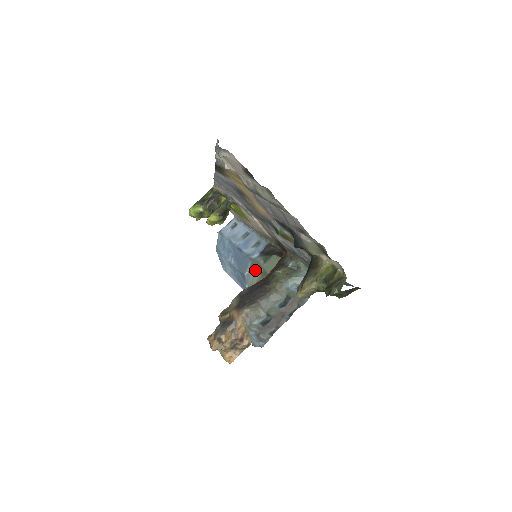
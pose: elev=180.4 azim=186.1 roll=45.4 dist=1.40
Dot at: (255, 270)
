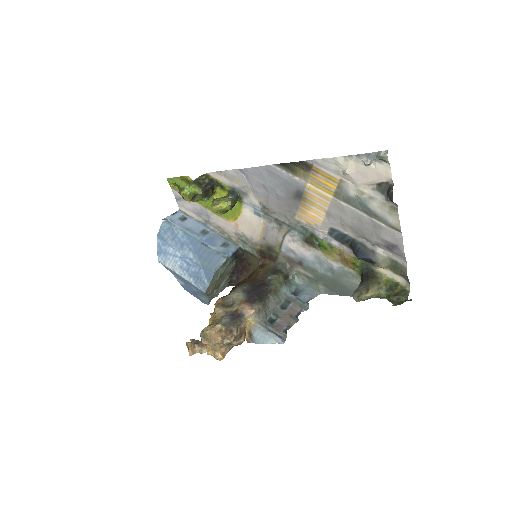
Dot at: (219, 270)
